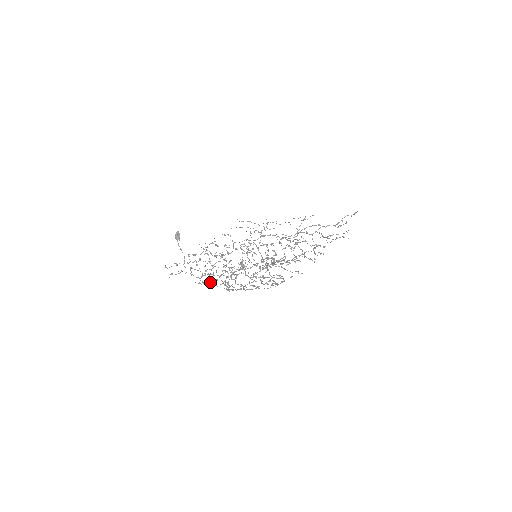
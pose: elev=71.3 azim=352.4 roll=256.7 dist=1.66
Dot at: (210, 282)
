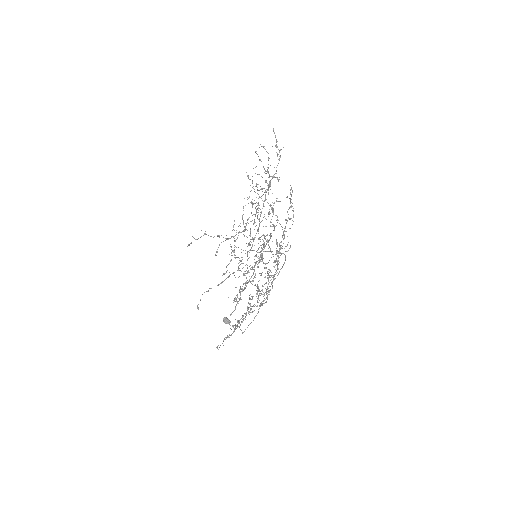
Dot at: (242, 316)
